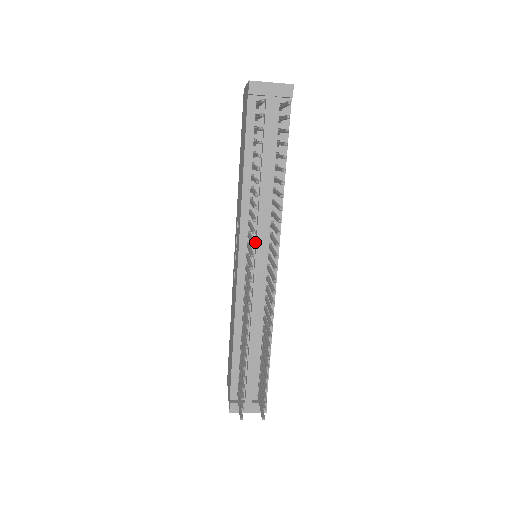
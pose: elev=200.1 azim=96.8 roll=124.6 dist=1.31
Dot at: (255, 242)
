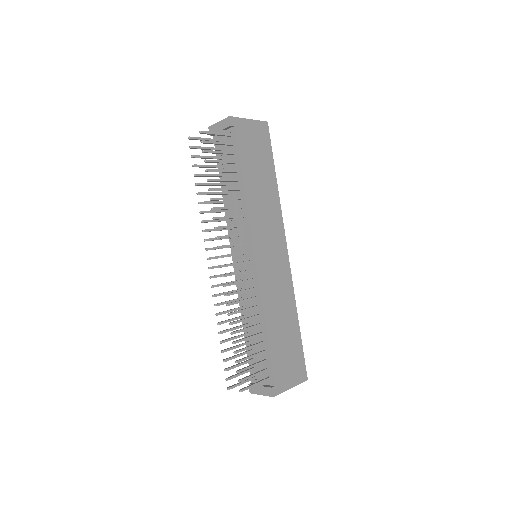
Dot at: occluded
